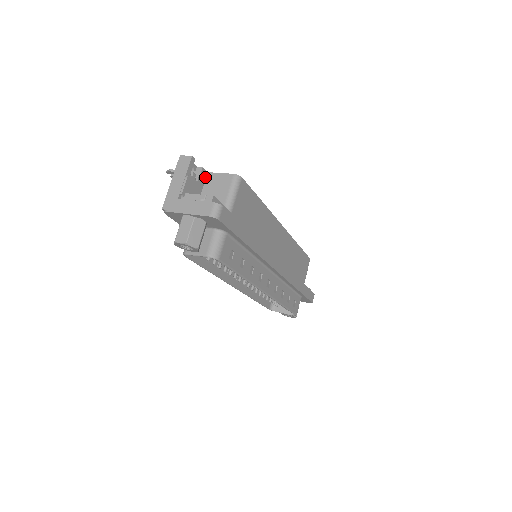
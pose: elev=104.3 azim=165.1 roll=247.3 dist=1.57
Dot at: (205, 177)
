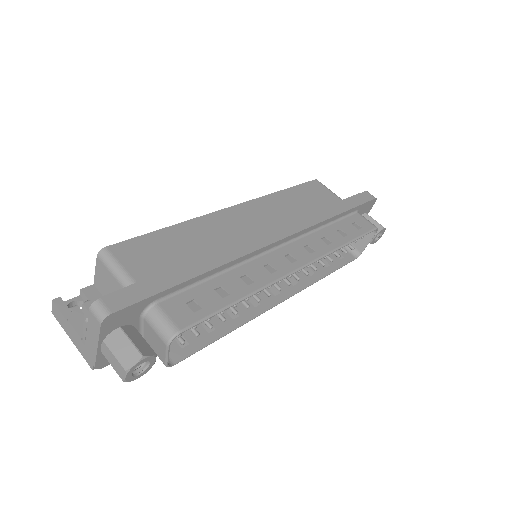
Dot at: (96, 291)
